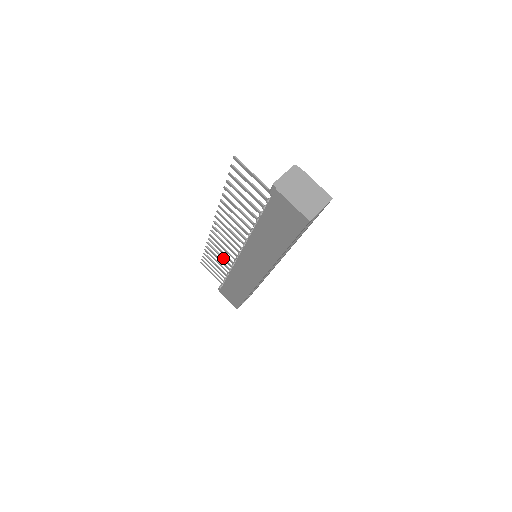
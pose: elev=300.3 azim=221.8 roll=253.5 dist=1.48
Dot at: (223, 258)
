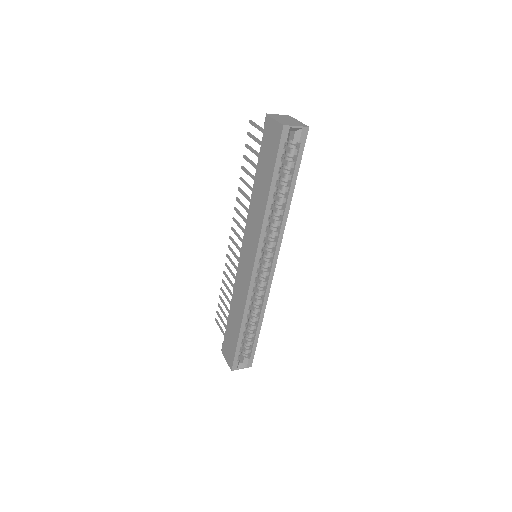
Dot at: (232, 283)
